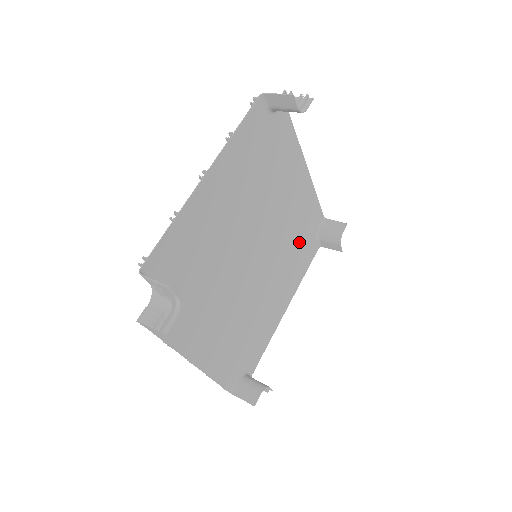
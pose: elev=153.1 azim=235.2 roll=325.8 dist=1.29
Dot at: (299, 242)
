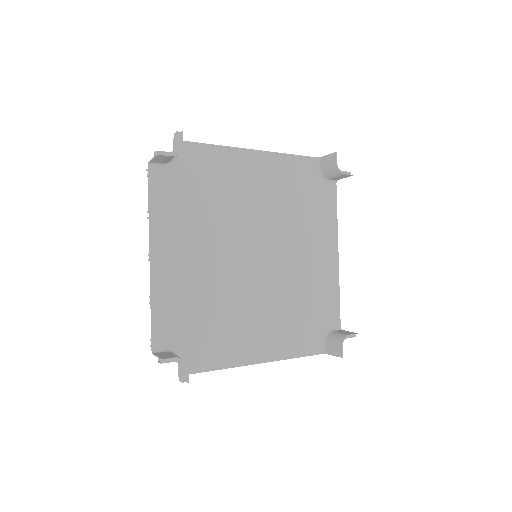
Dot at: (303, 312)
